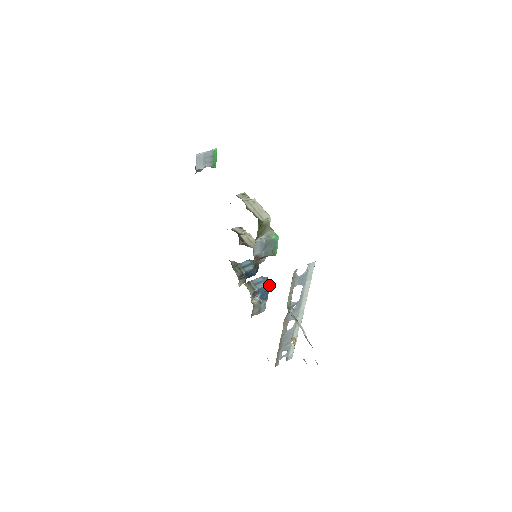
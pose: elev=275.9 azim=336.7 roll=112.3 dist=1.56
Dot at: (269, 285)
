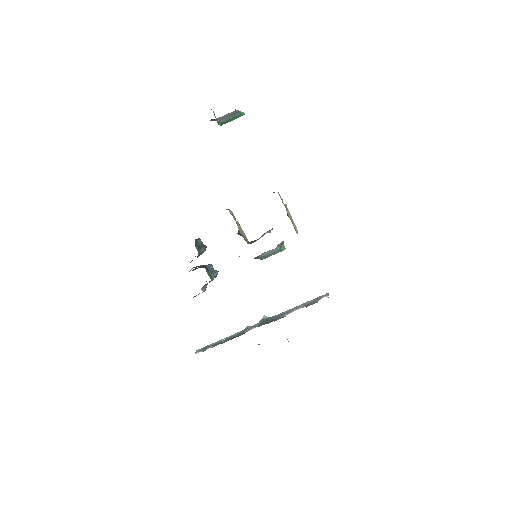
Dot at: occluded
